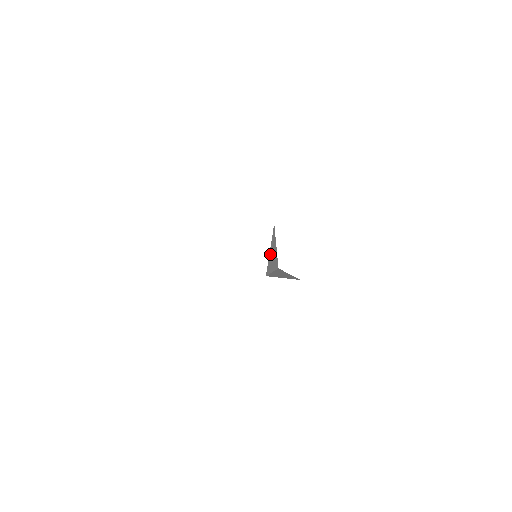
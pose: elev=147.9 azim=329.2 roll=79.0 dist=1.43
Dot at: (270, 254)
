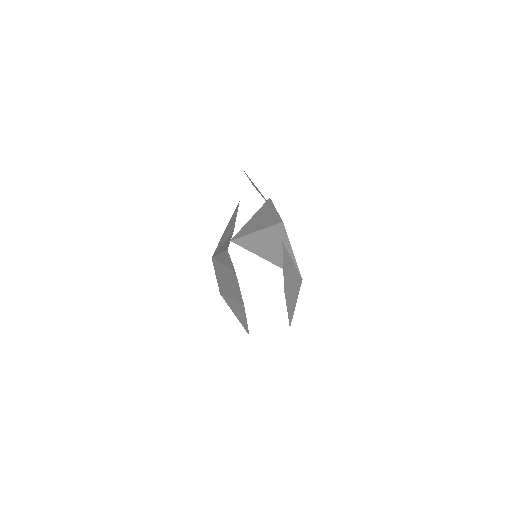
Dot at: (258, 237)
